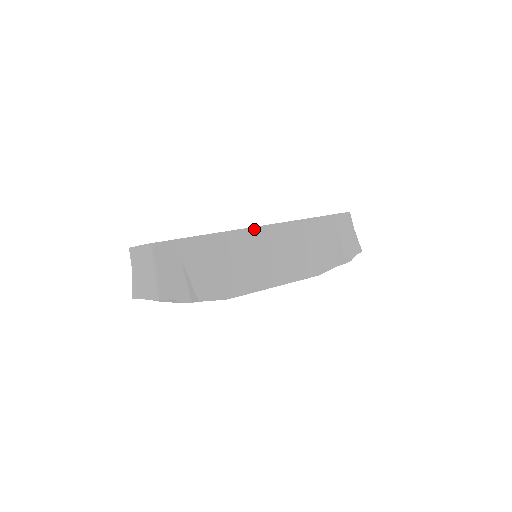
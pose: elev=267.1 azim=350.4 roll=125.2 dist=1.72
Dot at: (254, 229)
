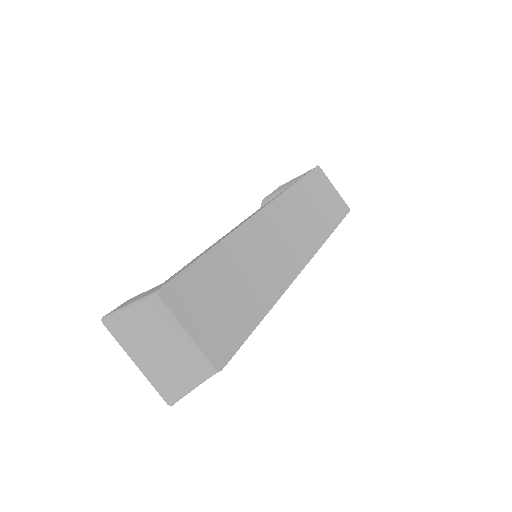
Dot at: (295, 278)
